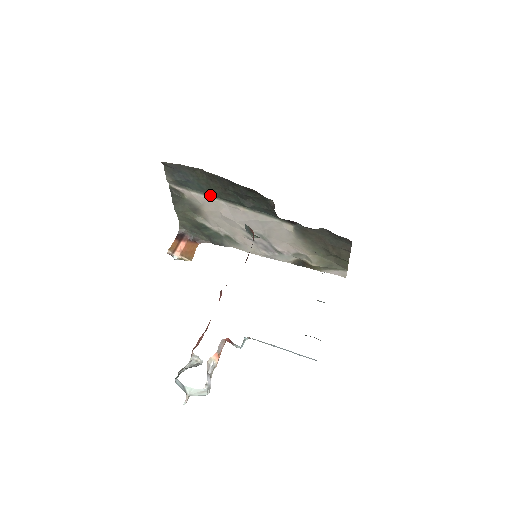
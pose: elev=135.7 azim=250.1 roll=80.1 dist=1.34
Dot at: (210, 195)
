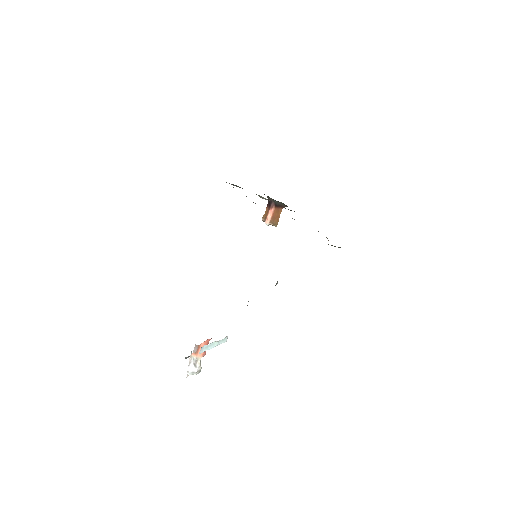
Dot at: occluded
